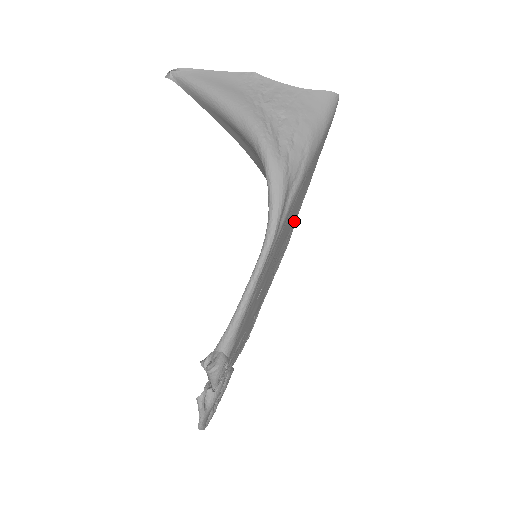
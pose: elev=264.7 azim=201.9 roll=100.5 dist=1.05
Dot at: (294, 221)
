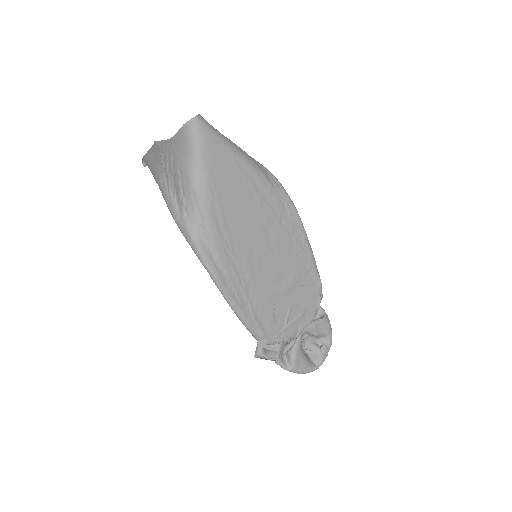
Dot at: (273, 205)
